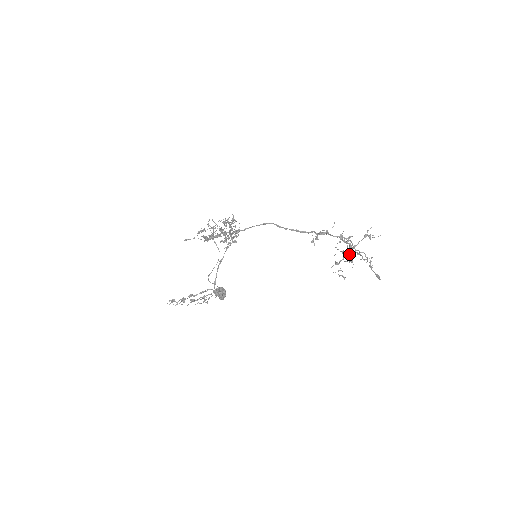
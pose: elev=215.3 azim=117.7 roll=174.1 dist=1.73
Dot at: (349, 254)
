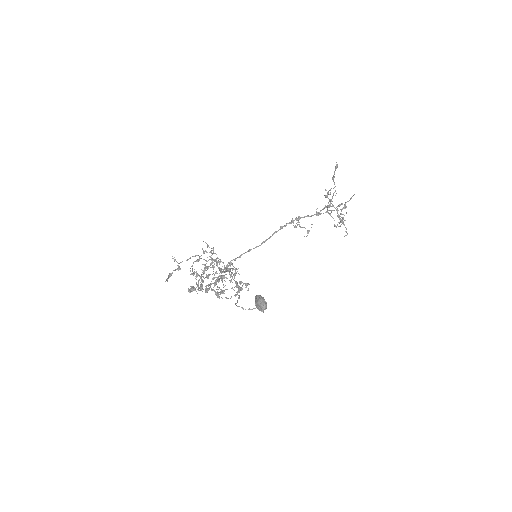
Dot at: occluded
